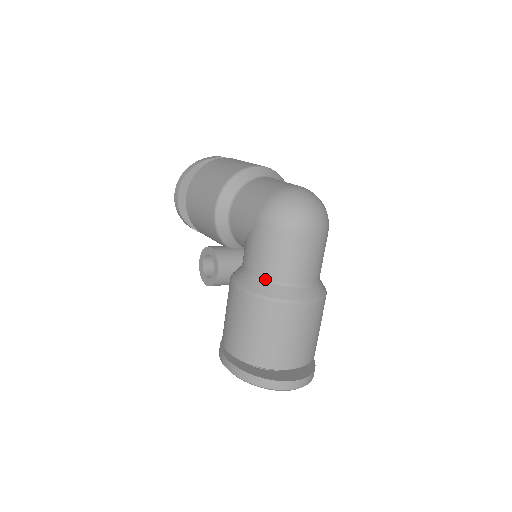
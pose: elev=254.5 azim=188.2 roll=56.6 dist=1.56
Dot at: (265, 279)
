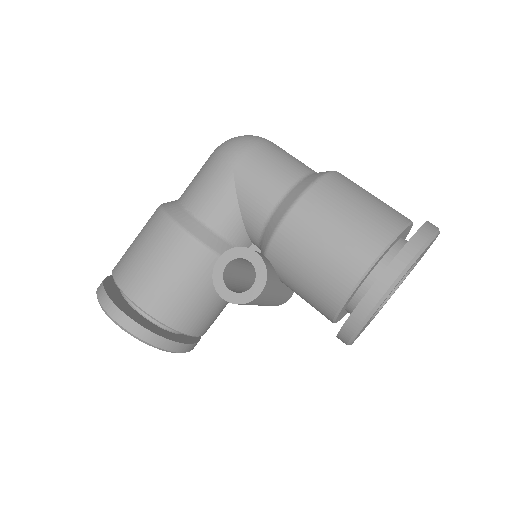
Dot at: (296, 181)
